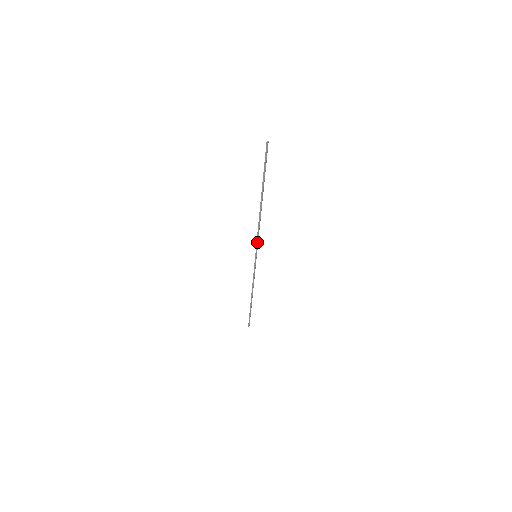
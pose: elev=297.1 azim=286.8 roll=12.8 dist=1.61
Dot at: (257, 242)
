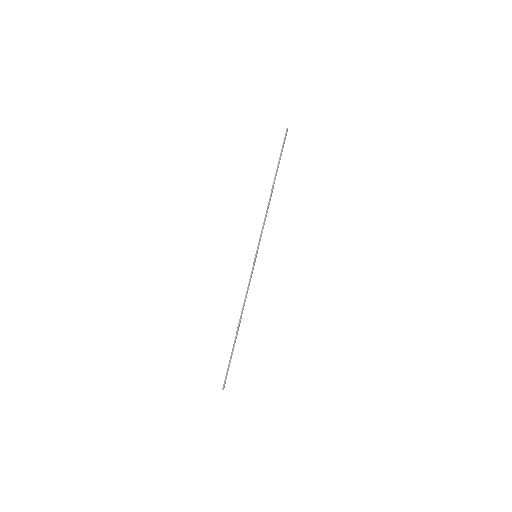
Dot at: (261, 236)
